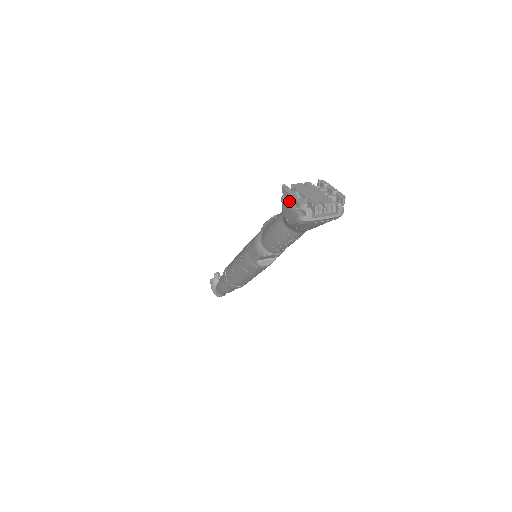
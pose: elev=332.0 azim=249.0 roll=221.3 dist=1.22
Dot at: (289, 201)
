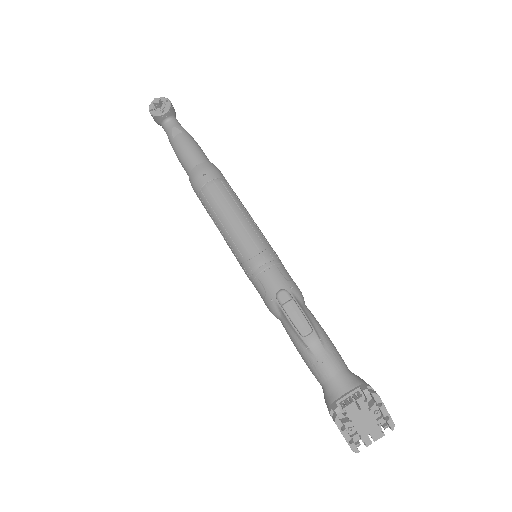
Dot at: occluded
